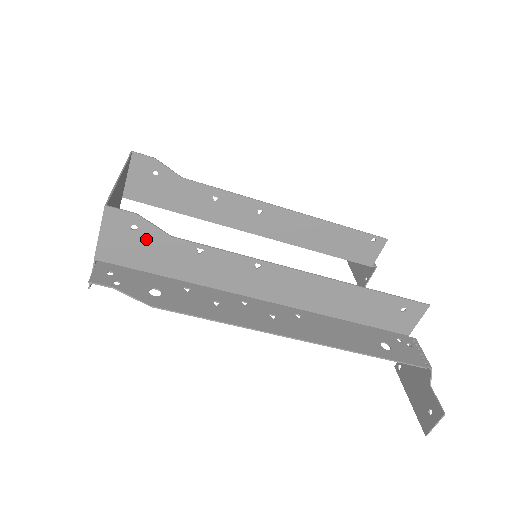
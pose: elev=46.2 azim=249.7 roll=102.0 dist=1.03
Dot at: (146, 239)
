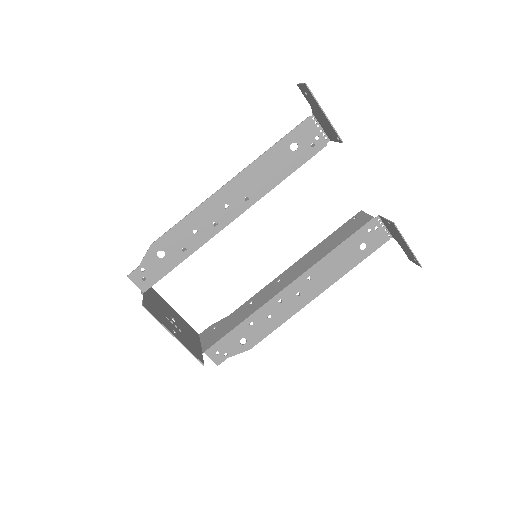
Dot at: occluded
